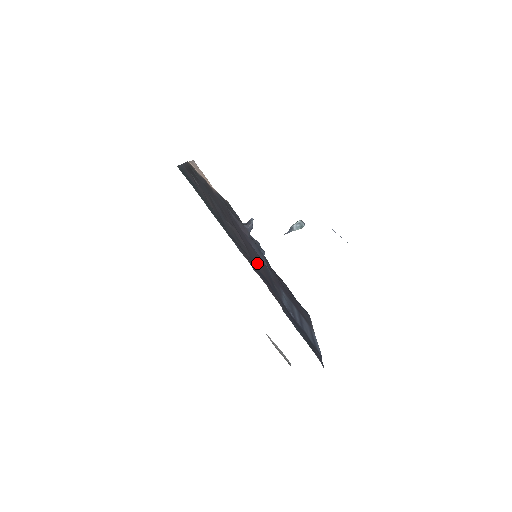
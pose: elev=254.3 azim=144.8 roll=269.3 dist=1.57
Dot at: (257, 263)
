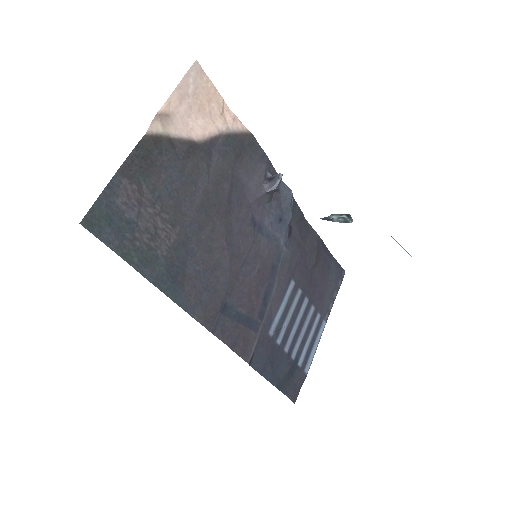
Dot at: (245, 283)
